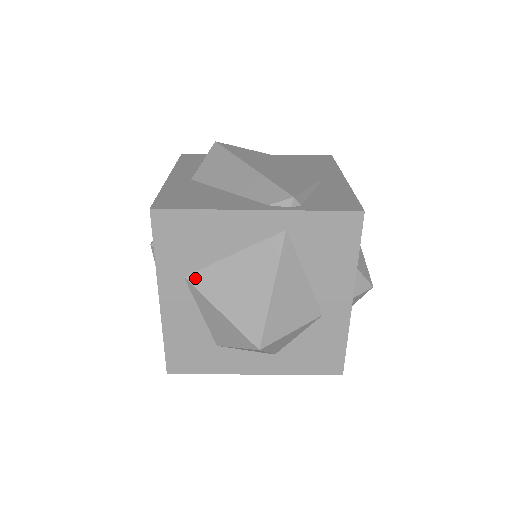
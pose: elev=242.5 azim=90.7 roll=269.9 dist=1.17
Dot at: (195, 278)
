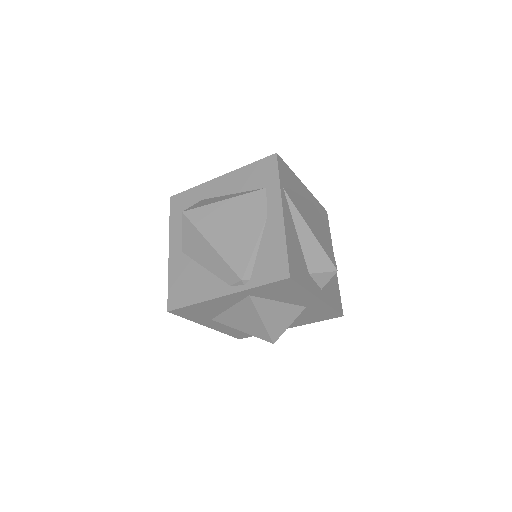
Dot at: (217, 320)
